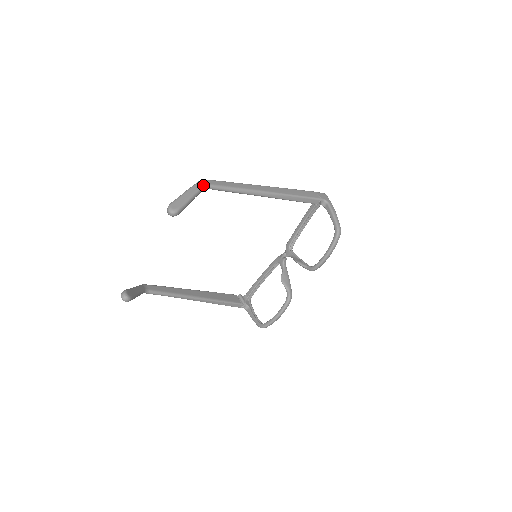
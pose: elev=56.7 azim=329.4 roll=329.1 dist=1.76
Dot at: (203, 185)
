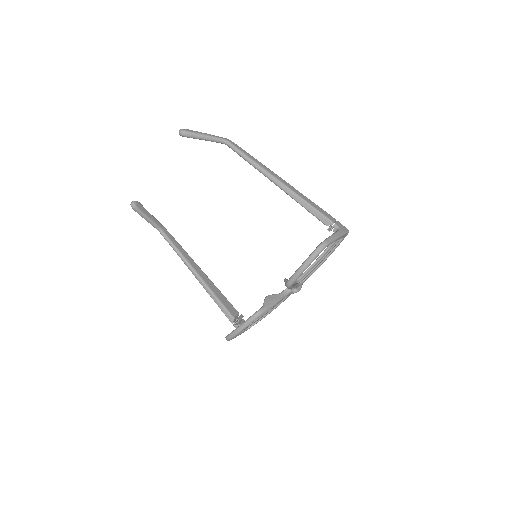
Dot at: (224, 139)
